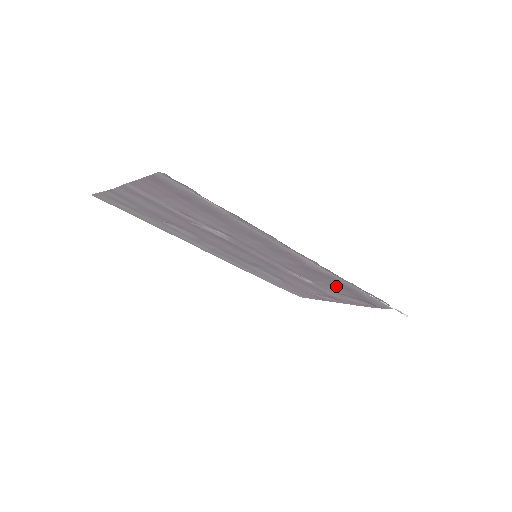
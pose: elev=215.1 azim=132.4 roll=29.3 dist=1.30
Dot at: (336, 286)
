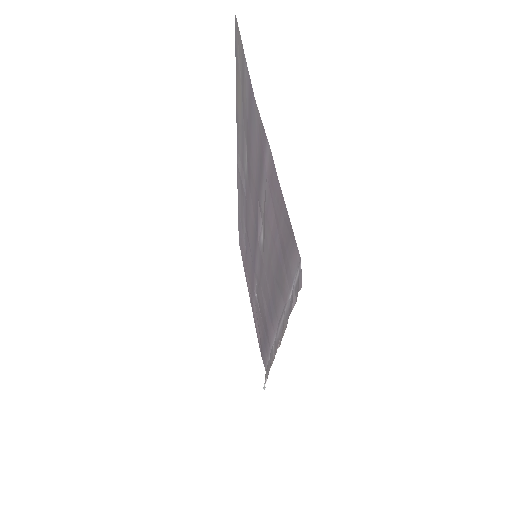
Dot at: occluded
